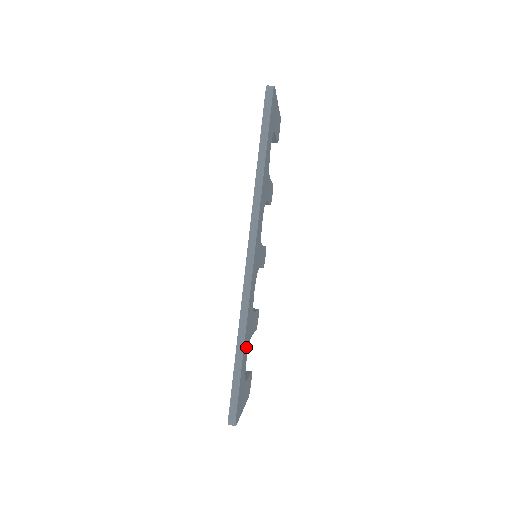
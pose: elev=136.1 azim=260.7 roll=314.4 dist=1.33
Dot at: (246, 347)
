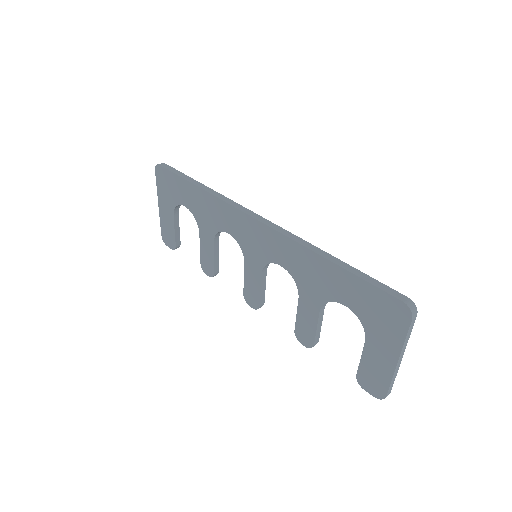
Dot at: occluded
